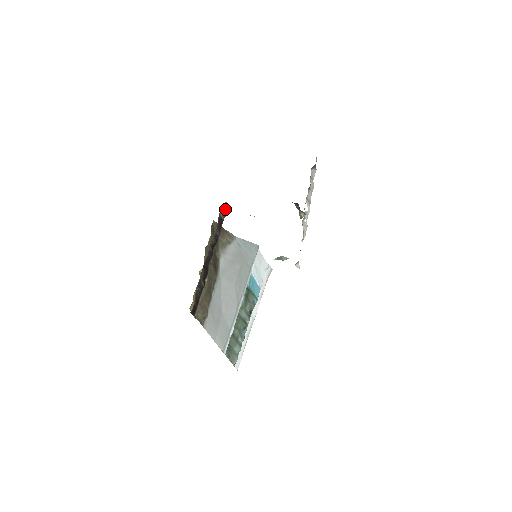
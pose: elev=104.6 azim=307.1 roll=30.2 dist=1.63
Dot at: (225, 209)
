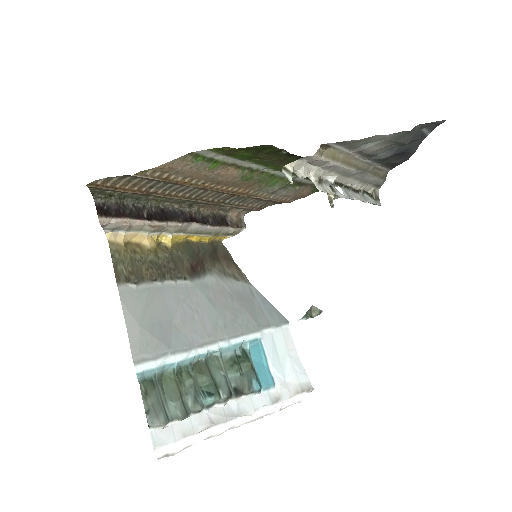
Dot at: (237, 221)
